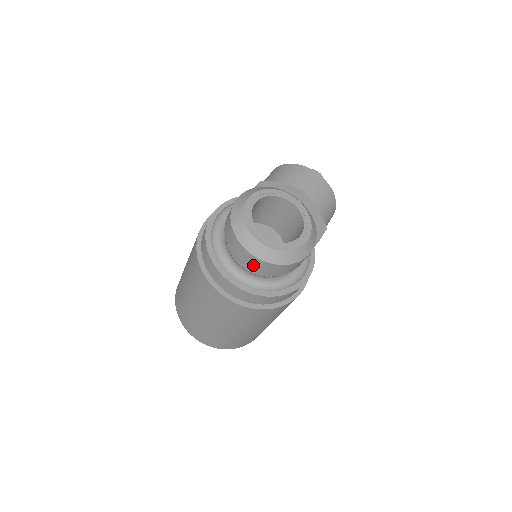
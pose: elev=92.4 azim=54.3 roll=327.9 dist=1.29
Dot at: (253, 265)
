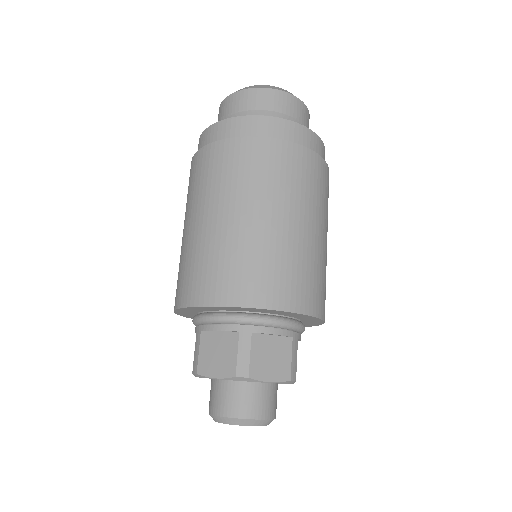
Dot at: (270, 102)
